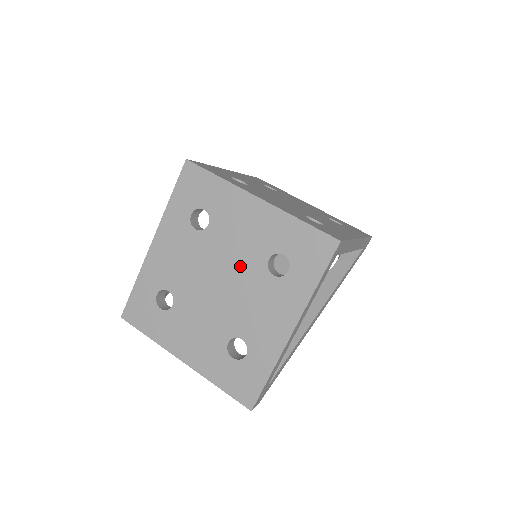
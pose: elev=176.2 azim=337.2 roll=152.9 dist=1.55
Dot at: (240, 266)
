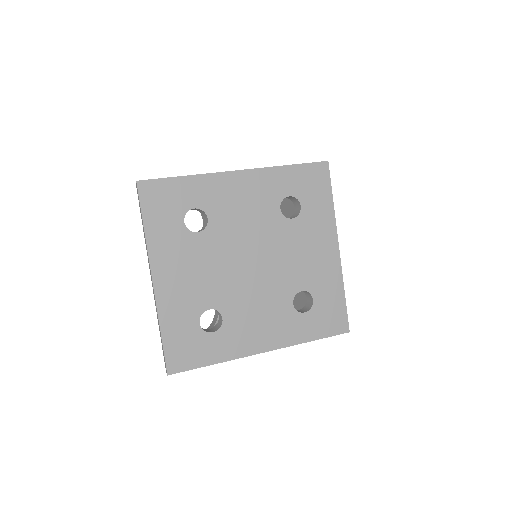
Dot at: (280, 271)
